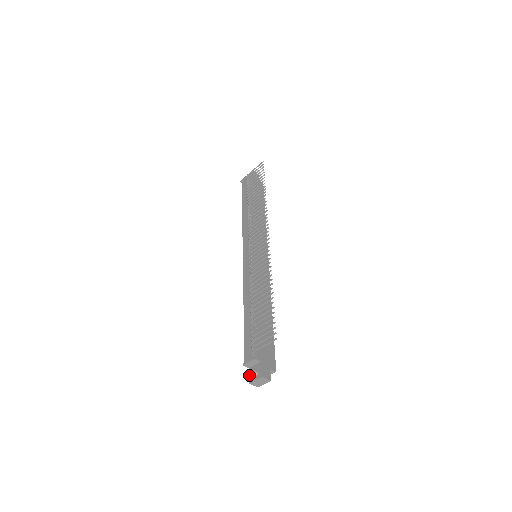
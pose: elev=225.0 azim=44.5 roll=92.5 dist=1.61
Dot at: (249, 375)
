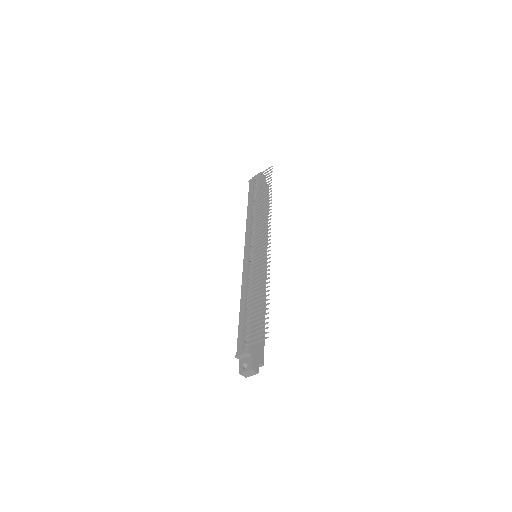
Dot at: (239, 366)
